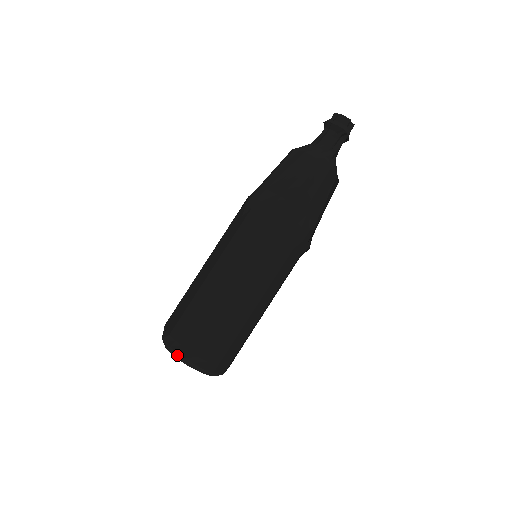
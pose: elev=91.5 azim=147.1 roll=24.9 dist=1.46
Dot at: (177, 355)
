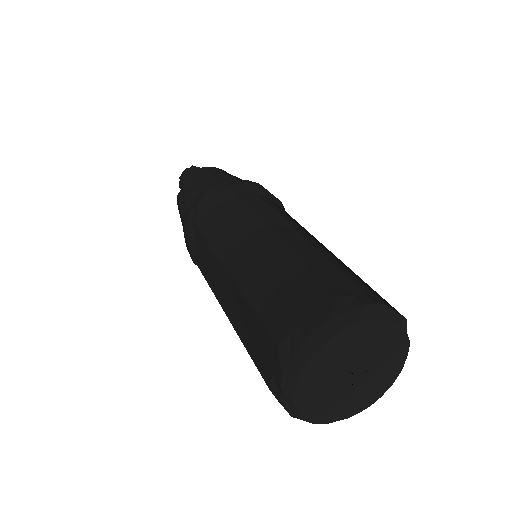
Dot at: (318, 336)
